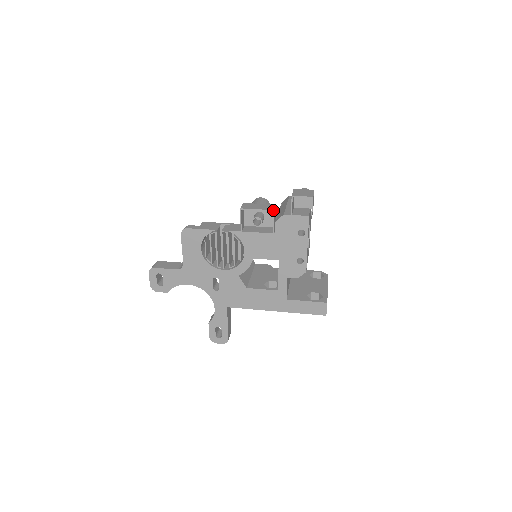
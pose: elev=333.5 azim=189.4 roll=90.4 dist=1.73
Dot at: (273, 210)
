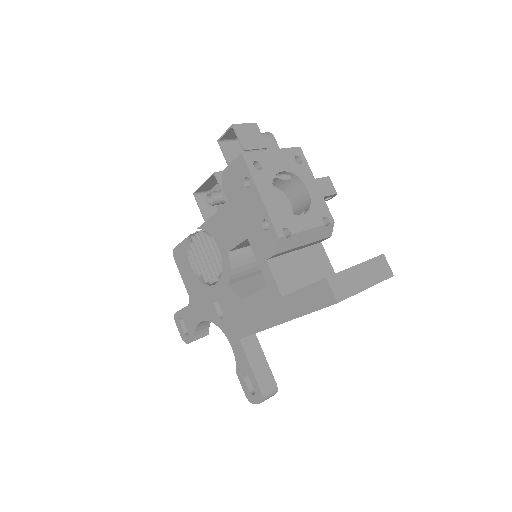
Dot at: (213, 173)
